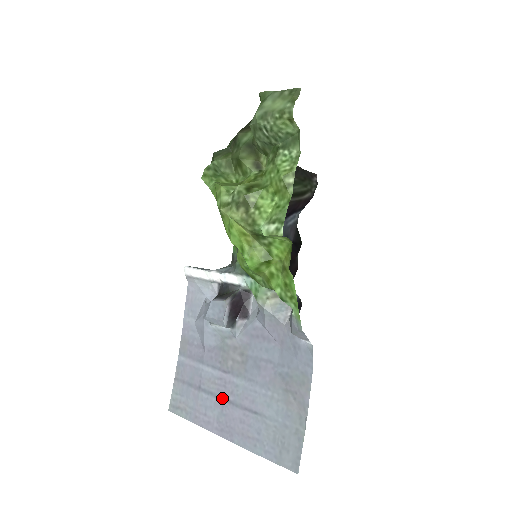
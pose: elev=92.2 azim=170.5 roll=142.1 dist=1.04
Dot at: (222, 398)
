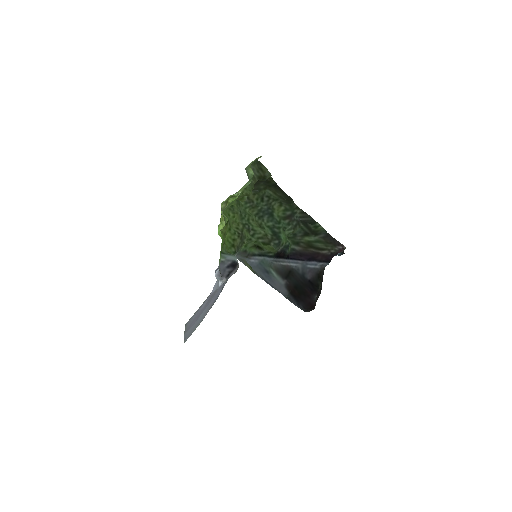
Dot at: occluded
